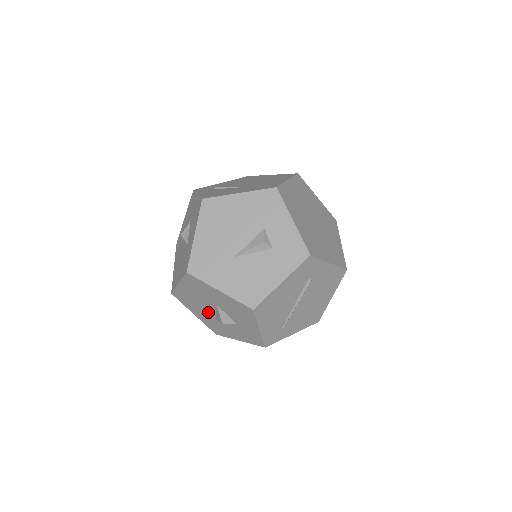
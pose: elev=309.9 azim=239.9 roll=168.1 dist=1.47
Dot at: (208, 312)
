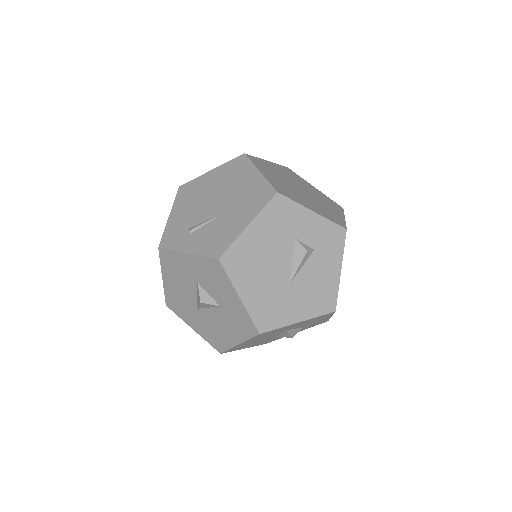
Dot at: occluded
